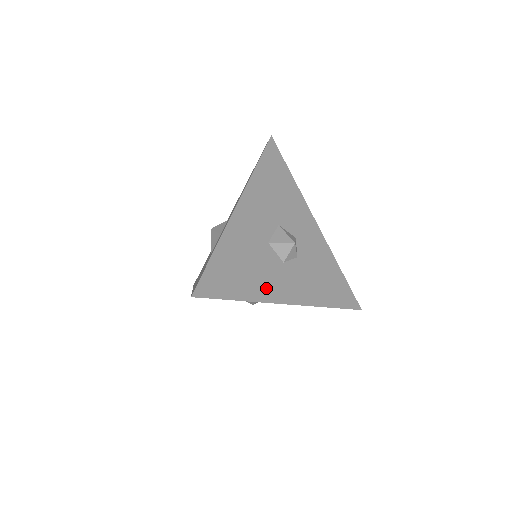
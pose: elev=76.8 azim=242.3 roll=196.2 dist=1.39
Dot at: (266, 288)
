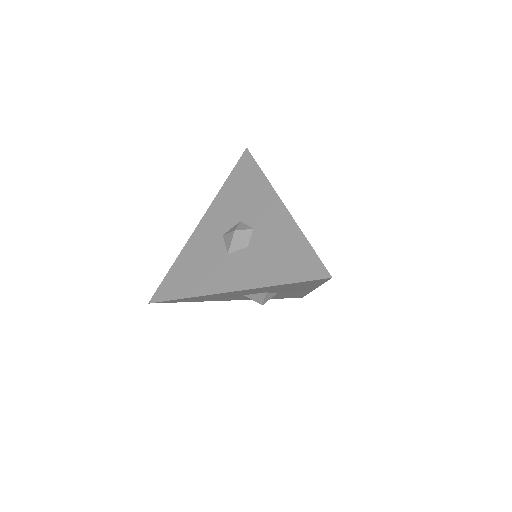
Dot at: occluded
